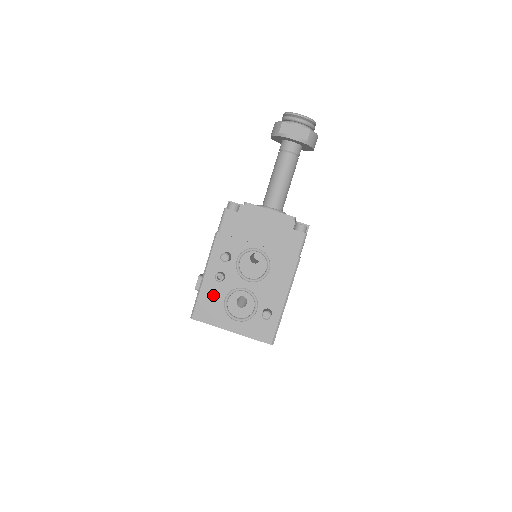
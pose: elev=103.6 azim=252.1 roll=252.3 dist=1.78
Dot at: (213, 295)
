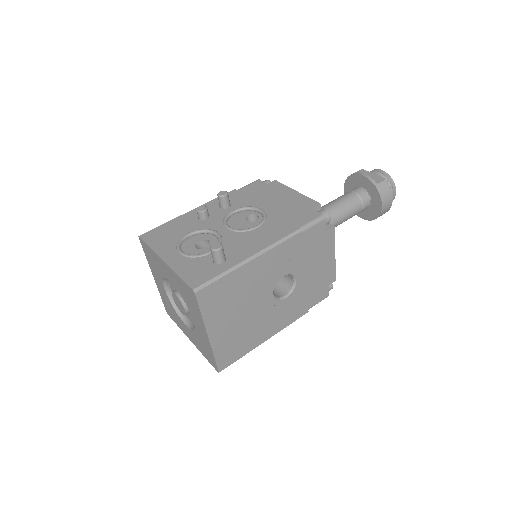
Dot at: (181, 226)
